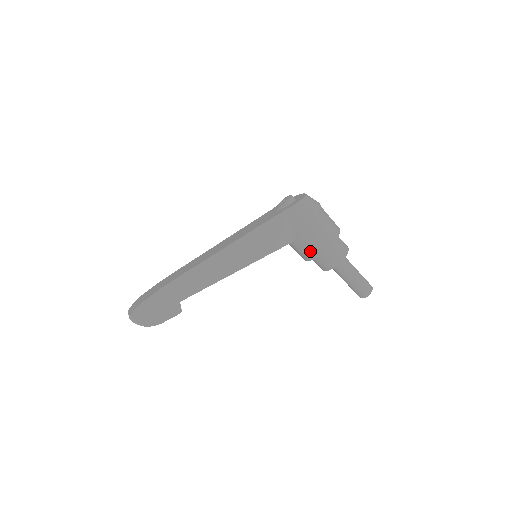
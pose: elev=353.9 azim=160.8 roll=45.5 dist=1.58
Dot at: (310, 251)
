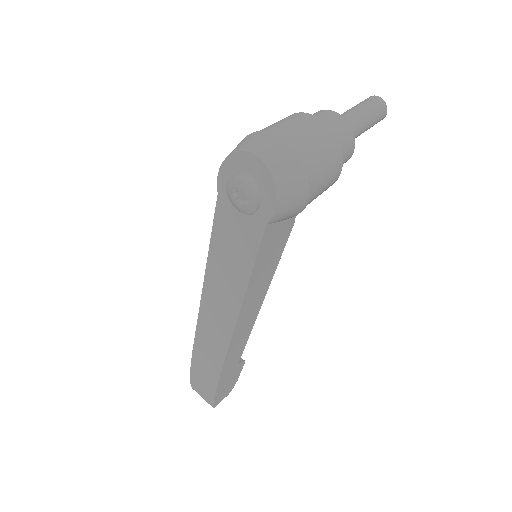
Dot at: occluded
